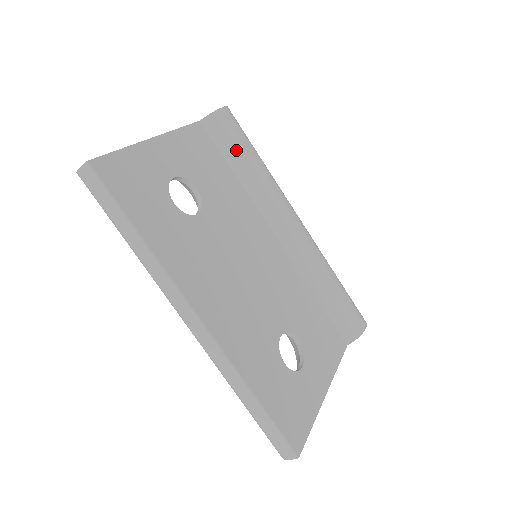
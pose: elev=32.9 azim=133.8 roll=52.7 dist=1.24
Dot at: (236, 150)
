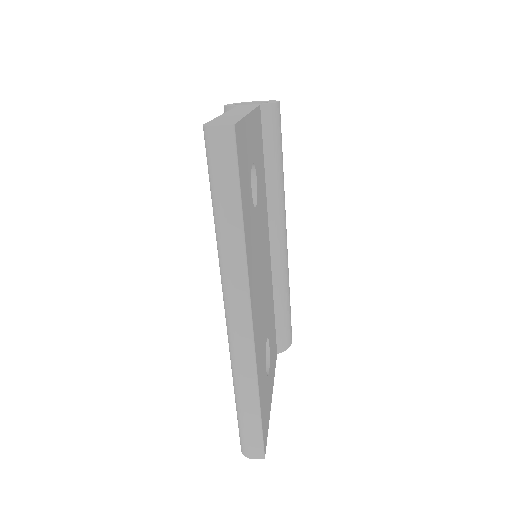
Dot at: (275, 149)
